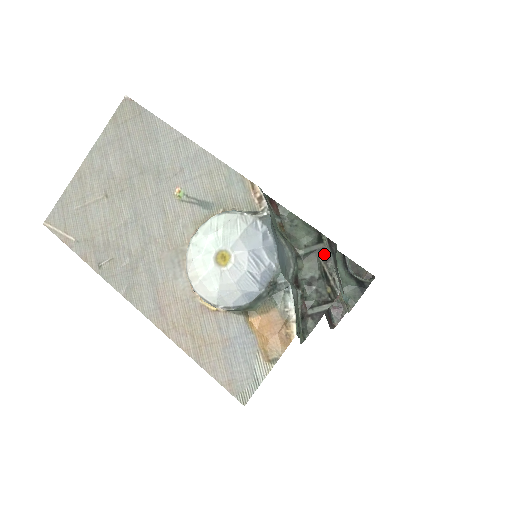
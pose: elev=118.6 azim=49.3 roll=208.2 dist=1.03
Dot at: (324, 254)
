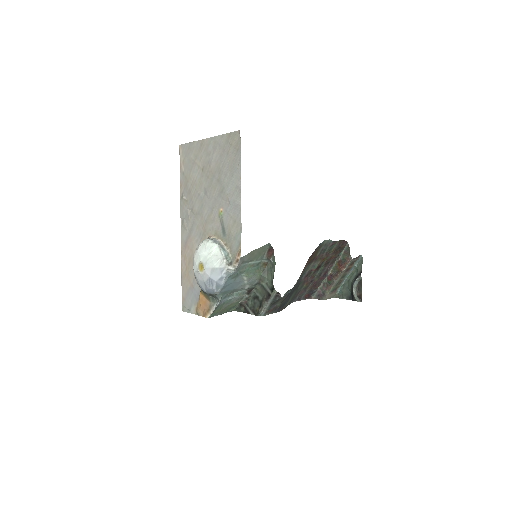
Dot at: (268, 297)
